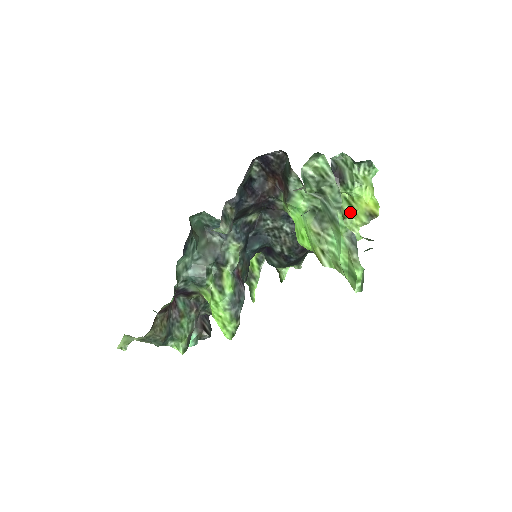
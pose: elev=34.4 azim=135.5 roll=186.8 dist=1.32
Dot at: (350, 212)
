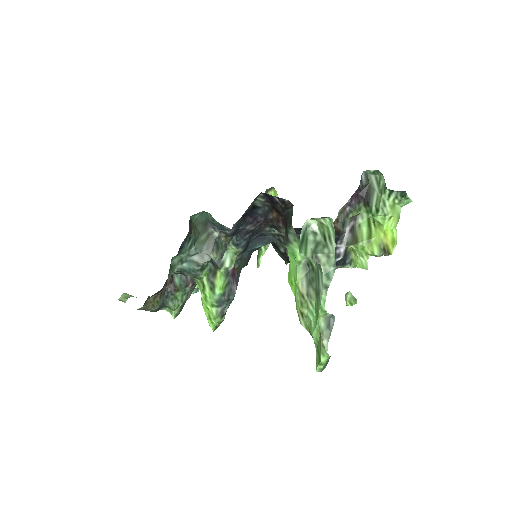
Dot at: (365, 237)
